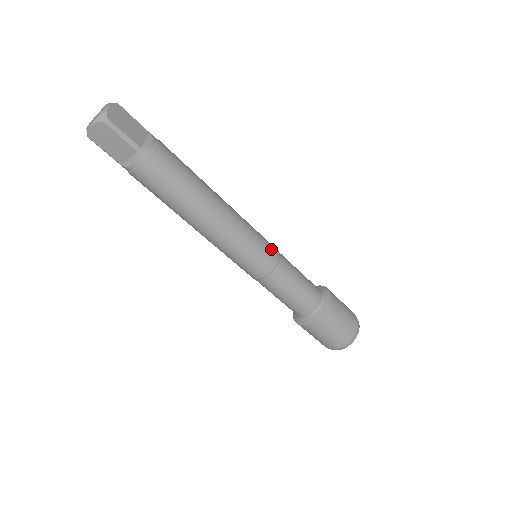
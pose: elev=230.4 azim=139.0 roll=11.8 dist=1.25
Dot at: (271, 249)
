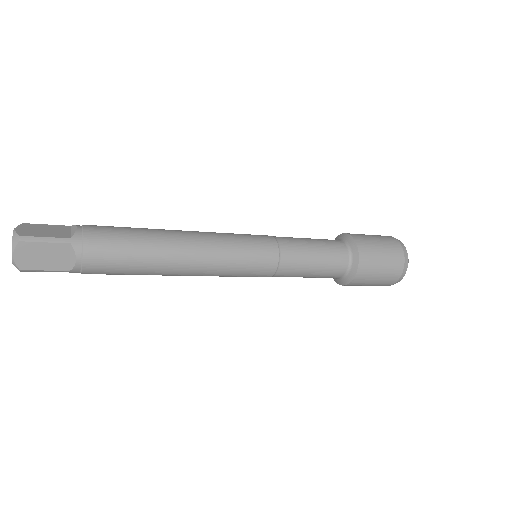
Dot at: (265, 265)
